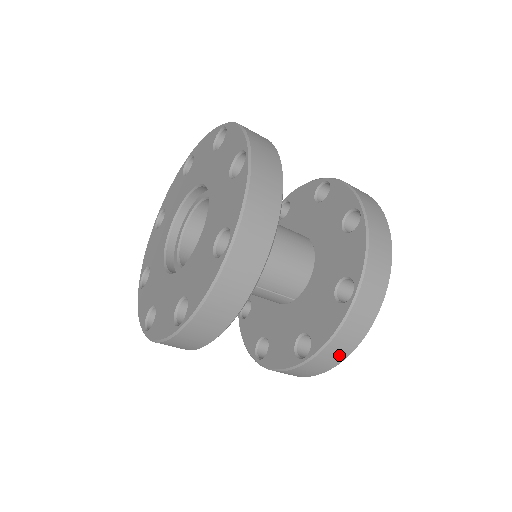
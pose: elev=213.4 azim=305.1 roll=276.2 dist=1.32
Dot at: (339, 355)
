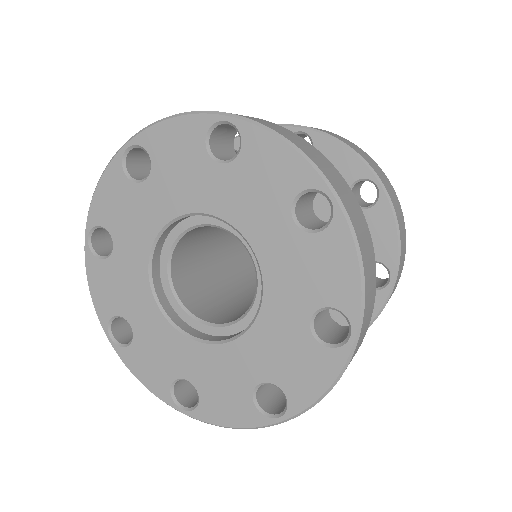
Dot at: occluded
